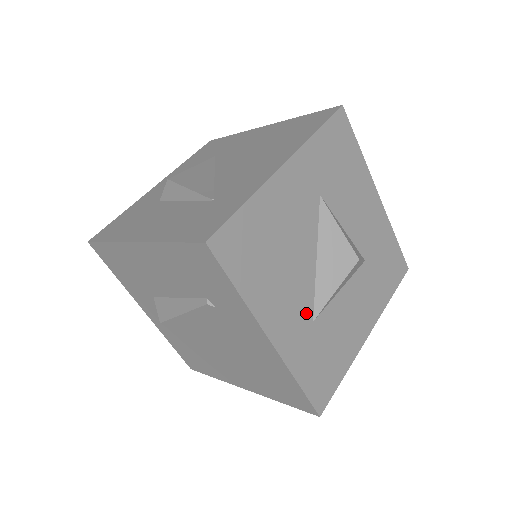
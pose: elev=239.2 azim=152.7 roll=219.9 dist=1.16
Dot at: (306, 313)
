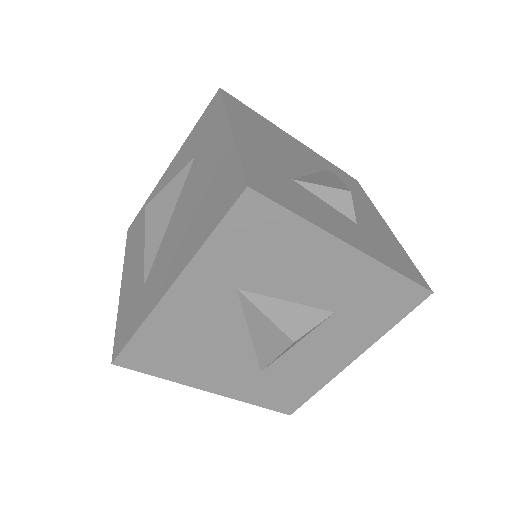
Dot at: (249, 369)
